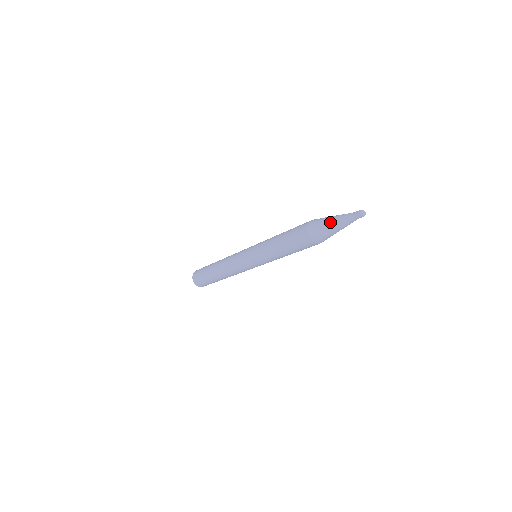
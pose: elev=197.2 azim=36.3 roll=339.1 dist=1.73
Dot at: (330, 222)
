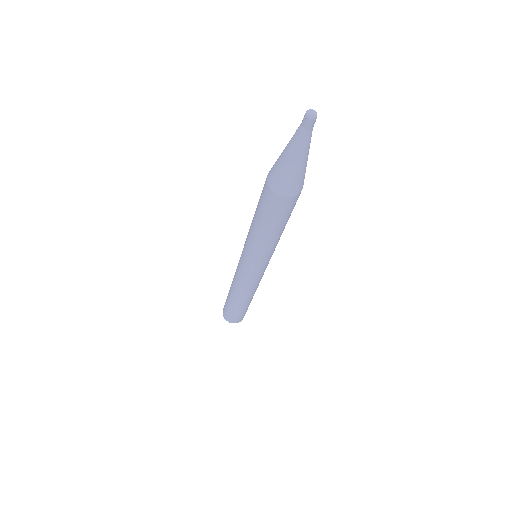
Dot at: (285, 158)
